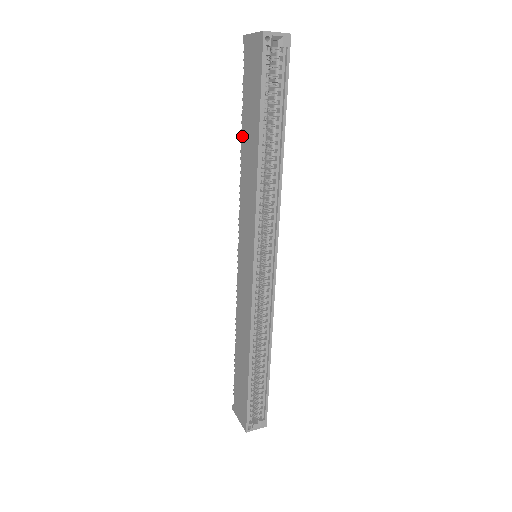
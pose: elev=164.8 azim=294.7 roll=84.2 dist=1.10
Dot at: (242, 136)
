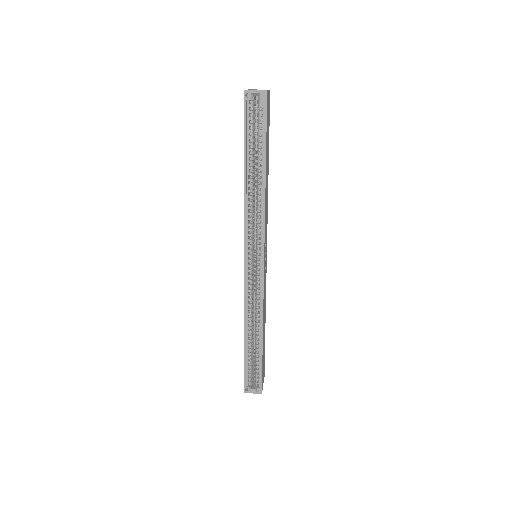
Dot at: occluded
